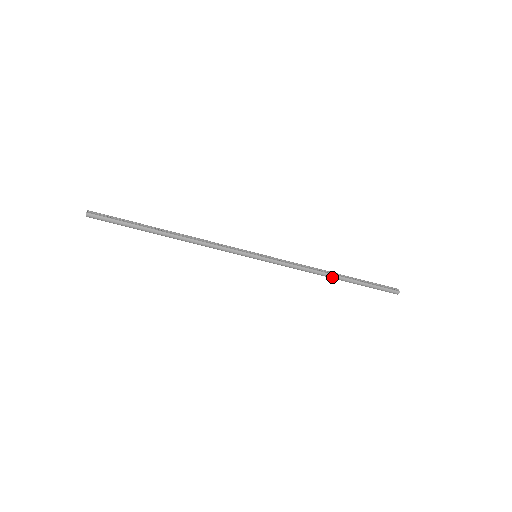
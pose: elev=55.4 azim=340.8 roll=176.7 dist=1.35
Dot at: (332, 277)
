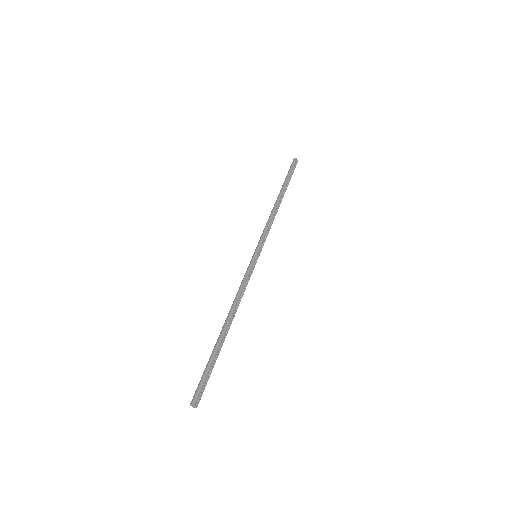
Dot at: (279, 204)
